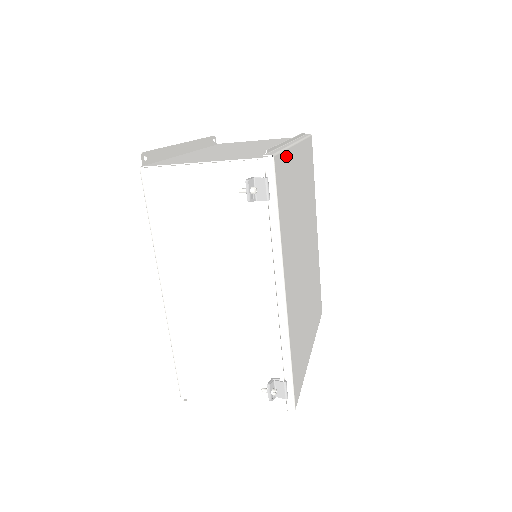
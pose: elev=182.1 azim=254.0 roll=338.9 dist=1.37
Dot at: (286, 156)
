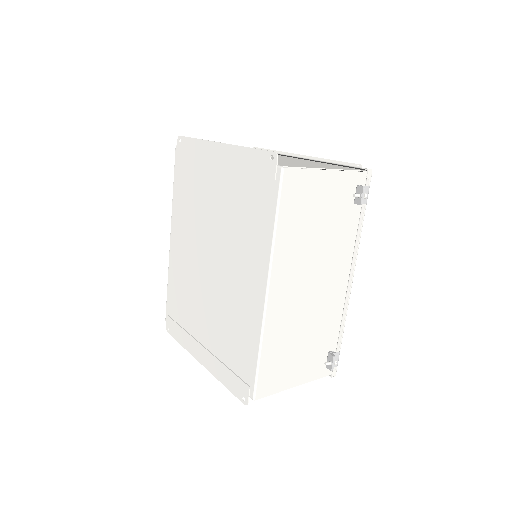
Dot at: occluded
